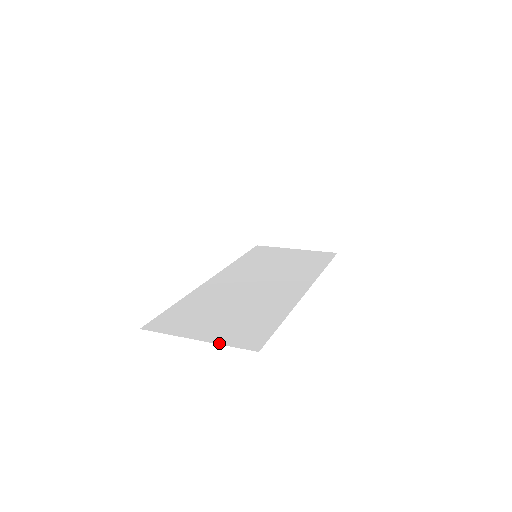
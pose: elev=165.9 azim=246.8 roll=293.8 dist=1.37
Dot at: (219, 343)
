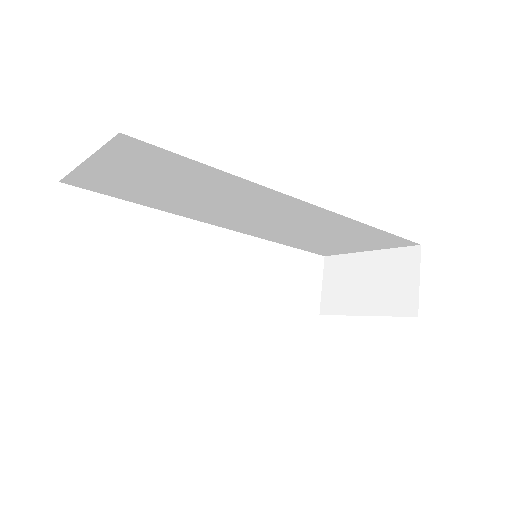
Dot at: occluded
